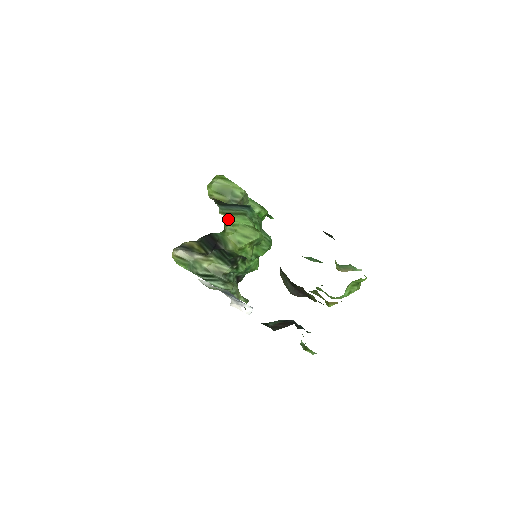
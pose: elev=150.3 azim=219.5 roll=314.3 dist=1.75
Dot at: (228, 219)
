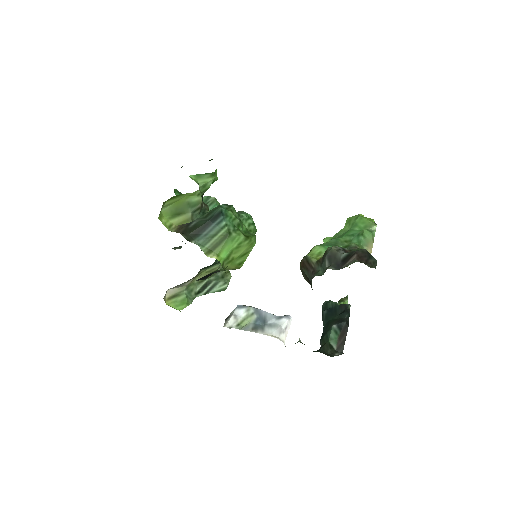
Dot at: (220, 256)
